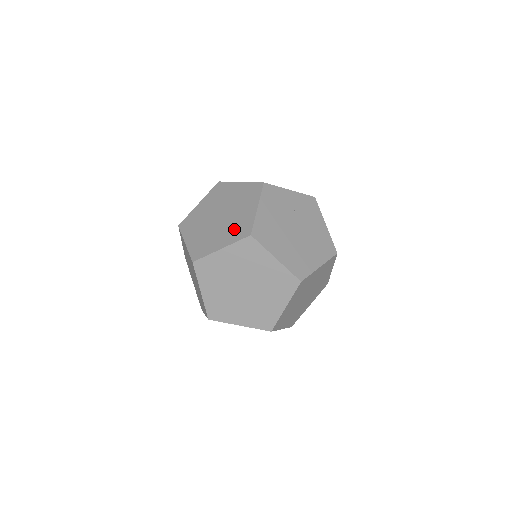
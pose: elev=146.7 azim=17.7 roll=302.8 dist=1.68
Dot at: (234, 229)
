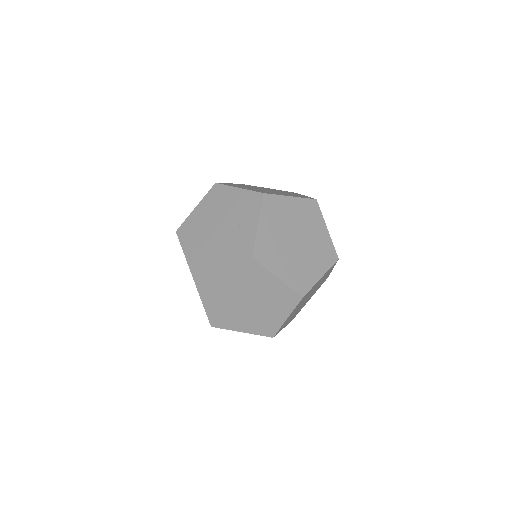
Dot at: (294, 195)
